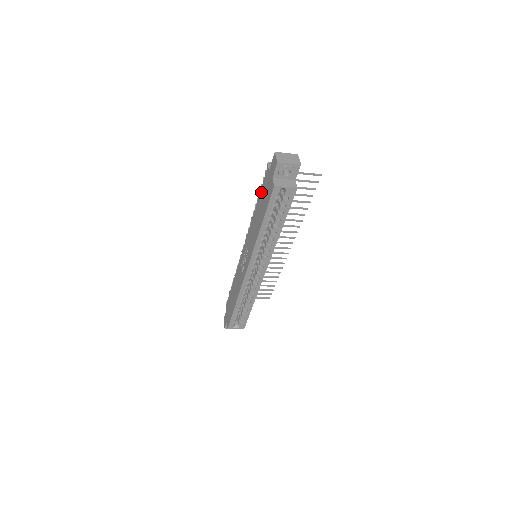
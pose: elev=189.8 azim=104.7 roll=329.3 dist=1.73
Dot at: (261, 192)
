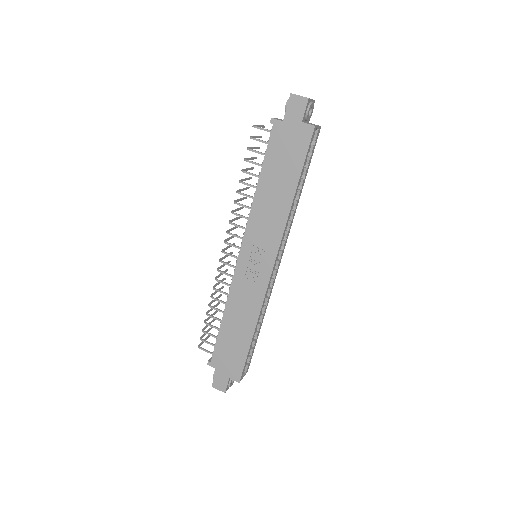
Dot at: (270, 157)
